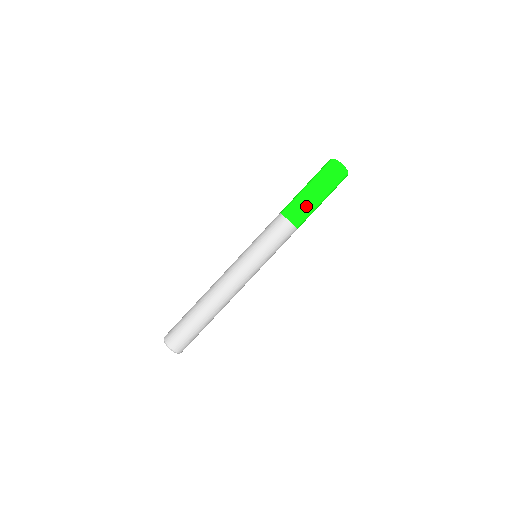
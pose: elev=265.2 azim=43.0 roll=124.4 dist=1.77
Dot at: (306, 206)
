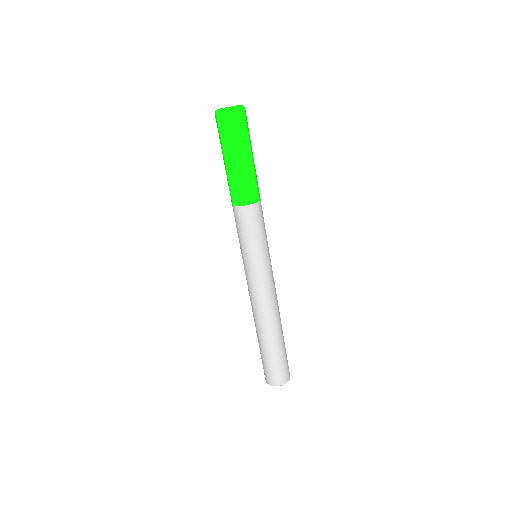
Dot at: (234, 179)
